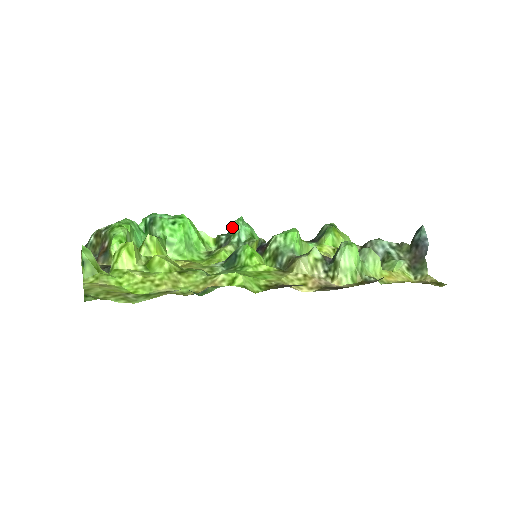
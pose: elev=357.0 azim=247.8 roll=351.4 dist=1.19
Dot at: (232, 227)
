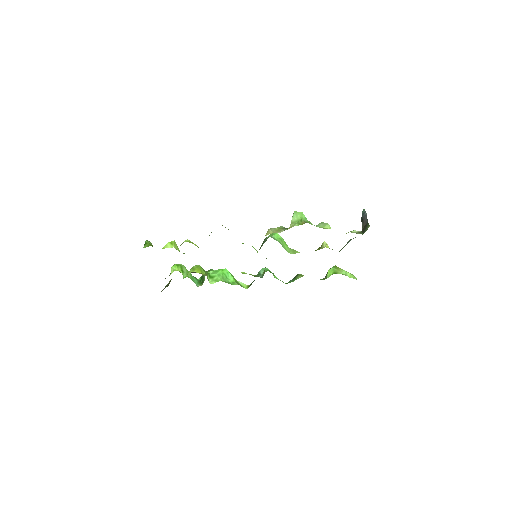
Dot at: occluded
